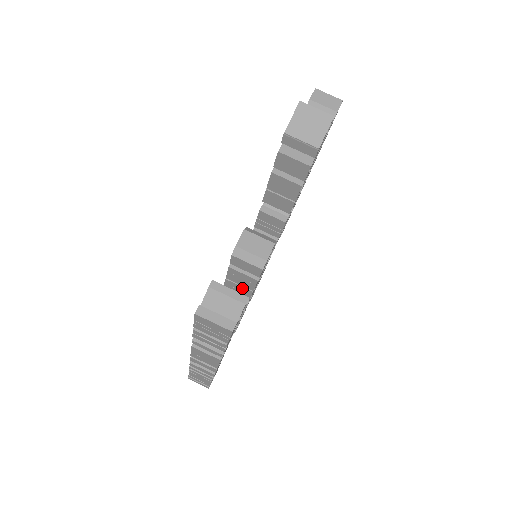
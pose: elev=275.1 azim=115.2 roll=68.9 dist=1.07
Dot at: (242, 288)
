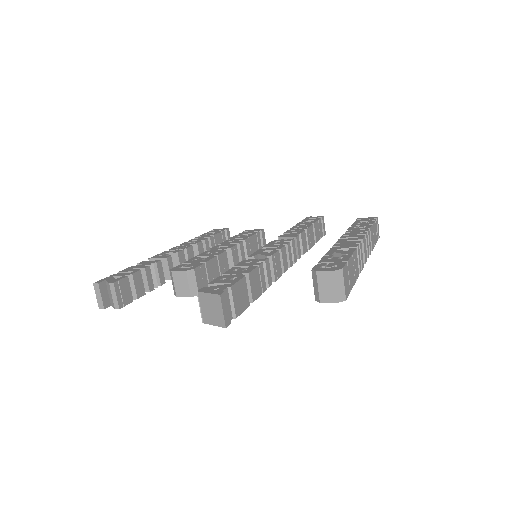
Dot at: occluded
